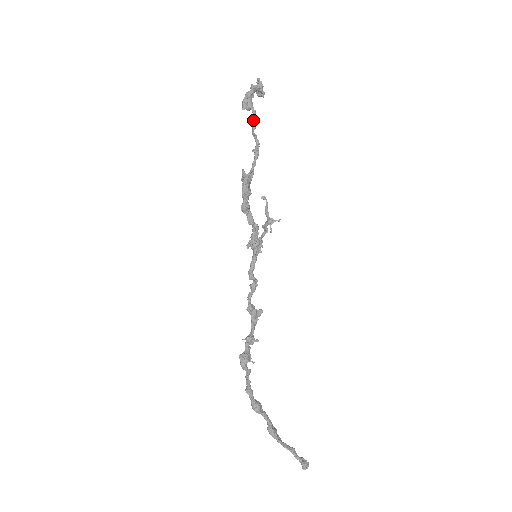
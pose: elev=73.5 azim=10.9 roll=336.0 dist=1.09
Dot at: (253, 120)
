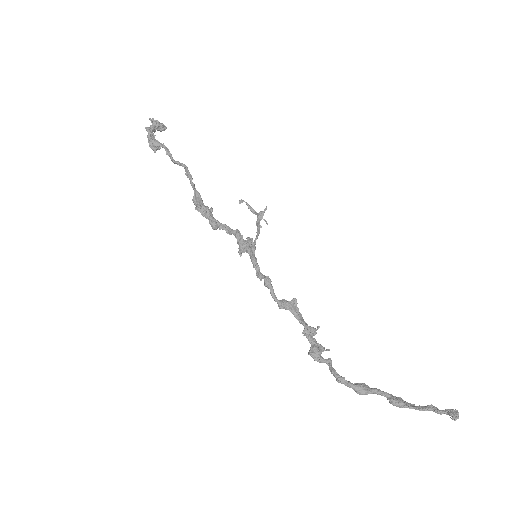
Dot at: (166, 153)
